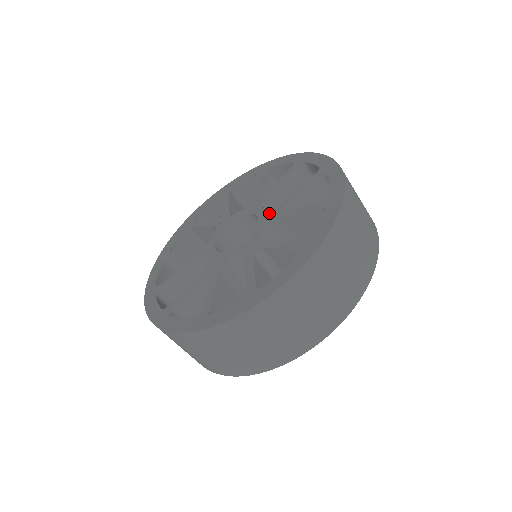
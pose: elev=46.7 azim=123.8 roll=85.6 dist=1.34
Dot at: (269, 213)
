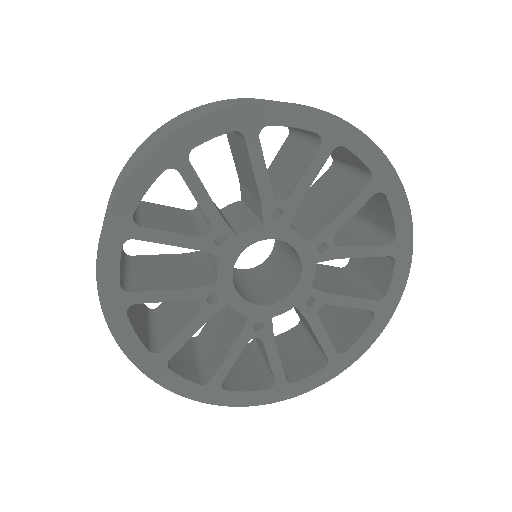
Dot at: occluded
